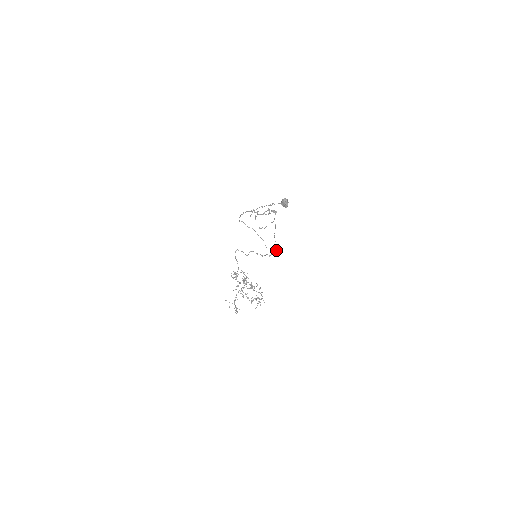
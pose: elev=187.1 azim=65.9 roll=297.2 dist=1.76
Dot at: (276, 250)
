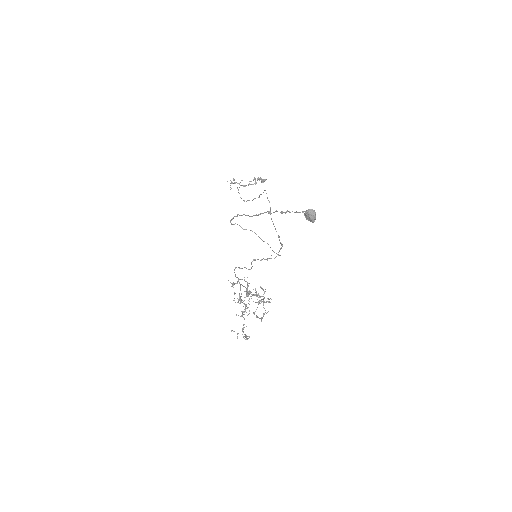
Dot at: (282, 245)
